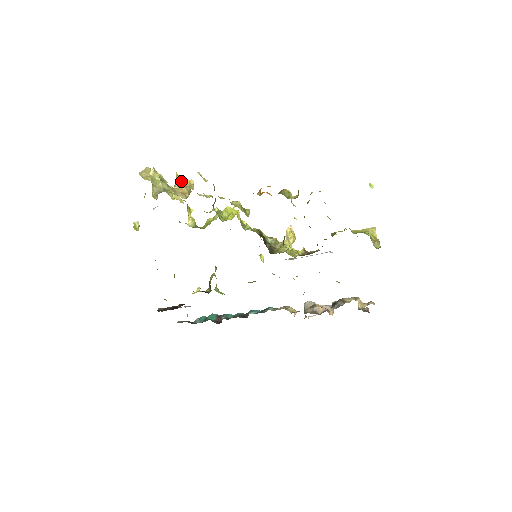
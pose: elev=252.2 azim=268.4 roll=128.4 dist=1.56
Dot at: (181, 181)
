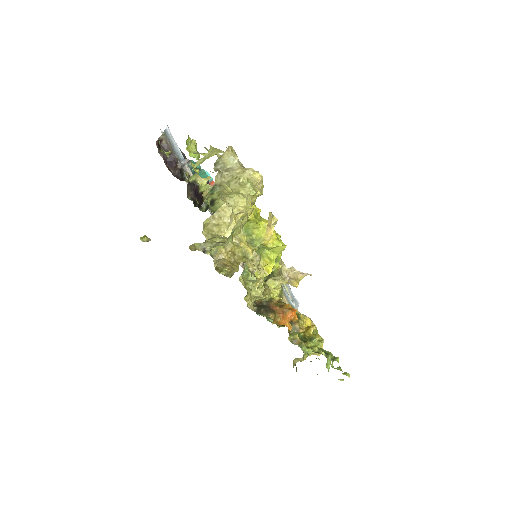
Dot at: (235, 265)
